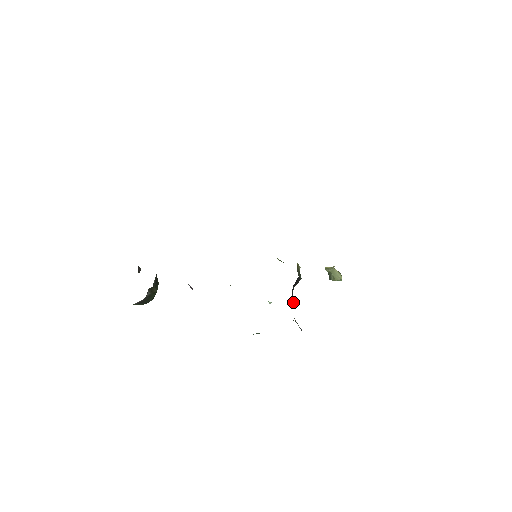
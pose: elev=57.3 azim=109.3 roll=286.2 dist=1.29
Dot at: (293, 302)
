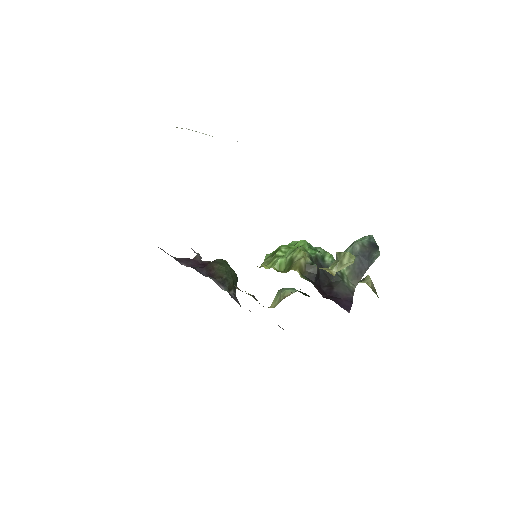
Dot at: occluded
